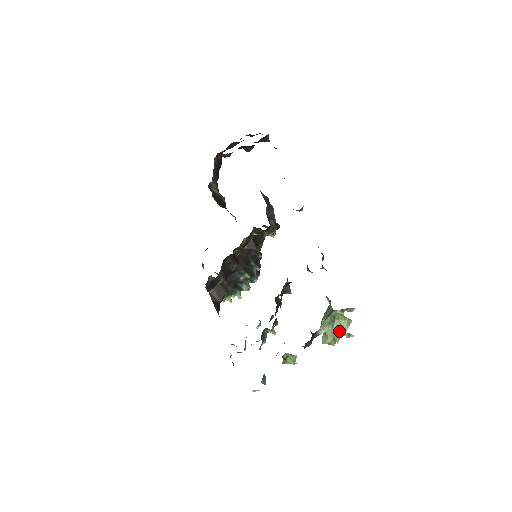
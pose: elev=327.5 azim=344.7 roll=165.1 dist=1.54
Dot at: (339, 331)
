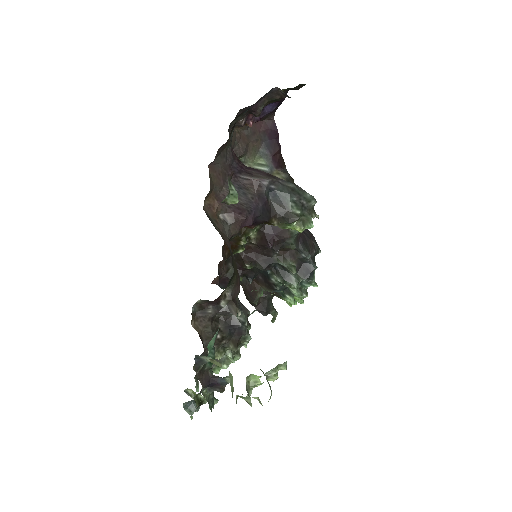
Dot at: (231, 388)
